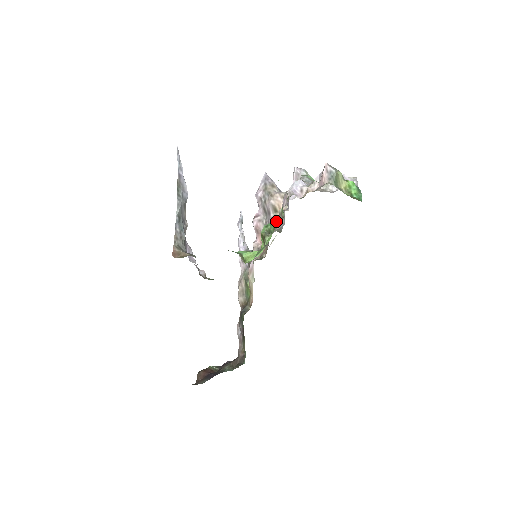
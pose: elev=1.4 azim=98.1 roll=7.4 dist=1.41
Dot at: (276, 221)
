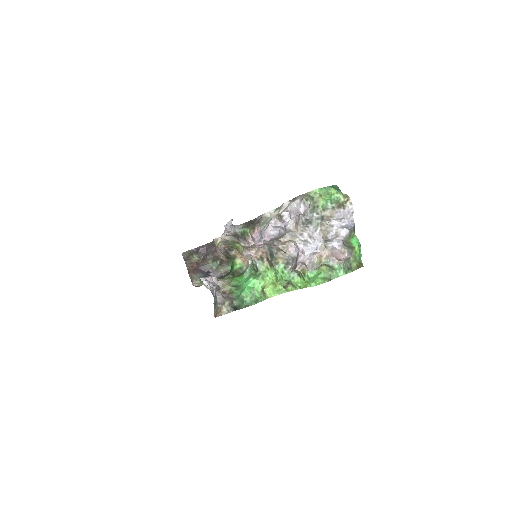
Dot at: (281, 250)
